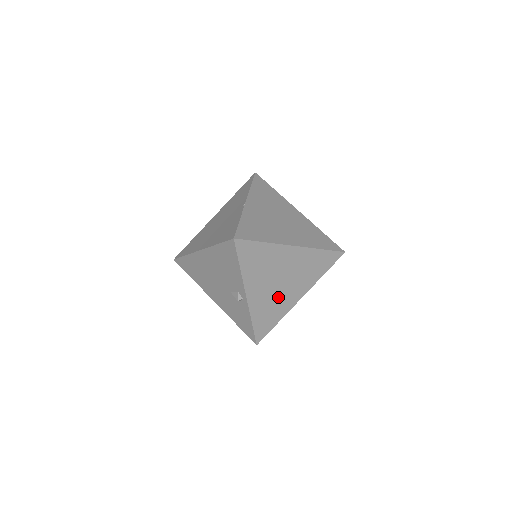
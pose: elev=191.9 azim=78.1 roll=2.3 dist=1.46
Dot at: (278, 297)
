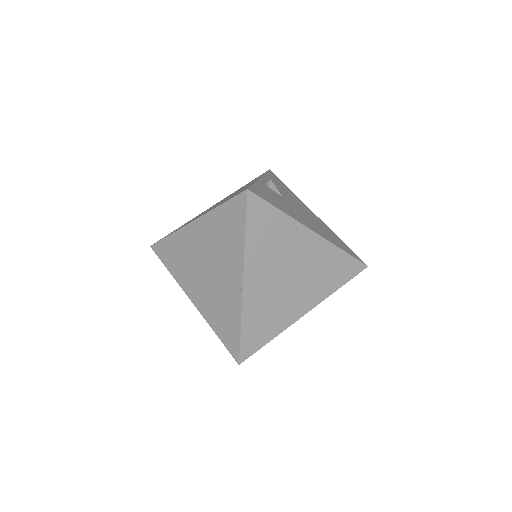
Dot at: occluded
